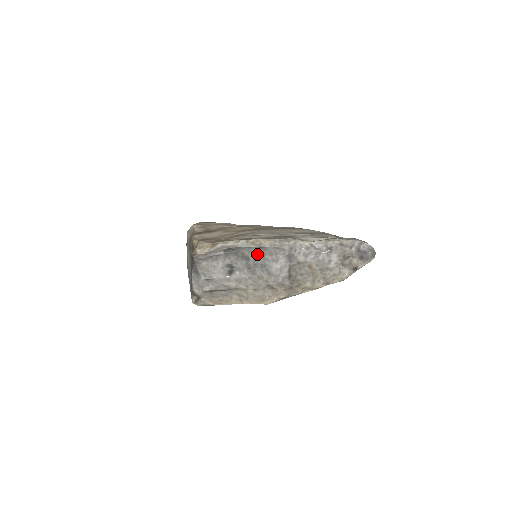
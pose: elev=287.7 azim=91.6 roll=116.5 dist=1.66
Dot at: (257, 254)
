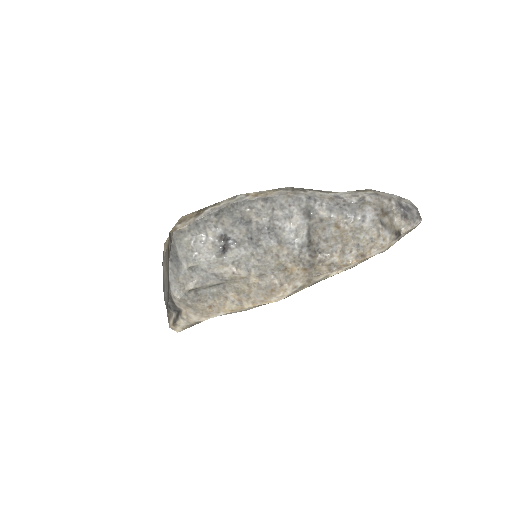
Dot at: (262, 210)
